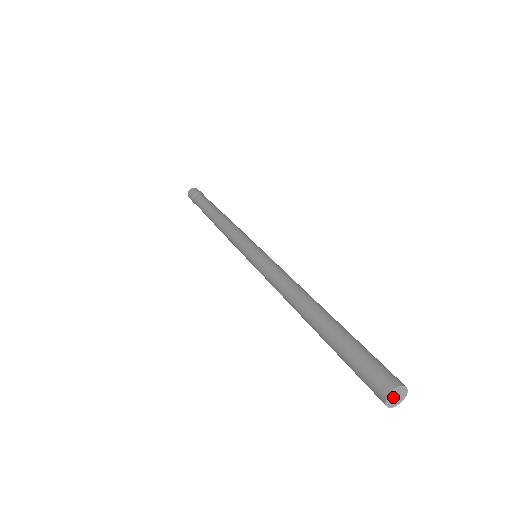
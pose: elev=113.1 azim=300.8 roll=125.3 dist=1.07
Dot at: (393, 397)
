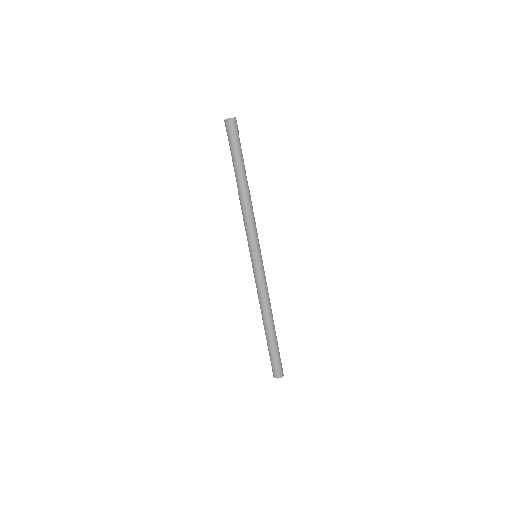
Dot at: (277, 376)
